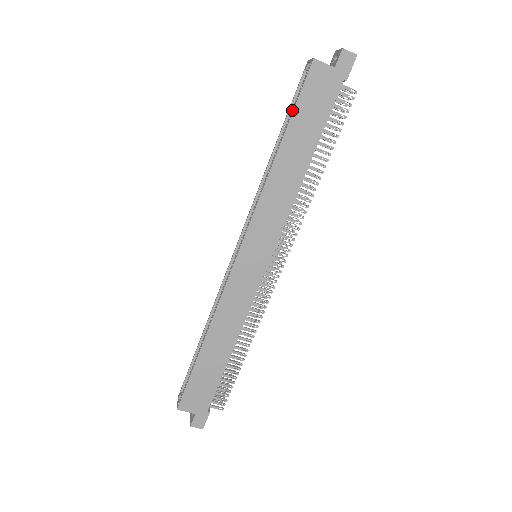
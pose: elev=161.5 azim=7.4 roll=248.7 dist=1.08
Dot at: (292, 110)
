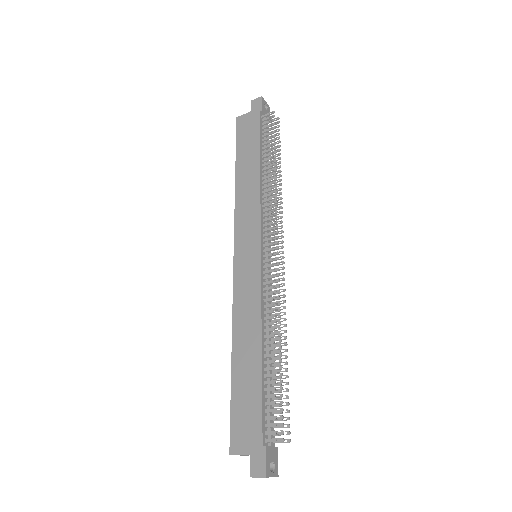
Dot at: occluded
